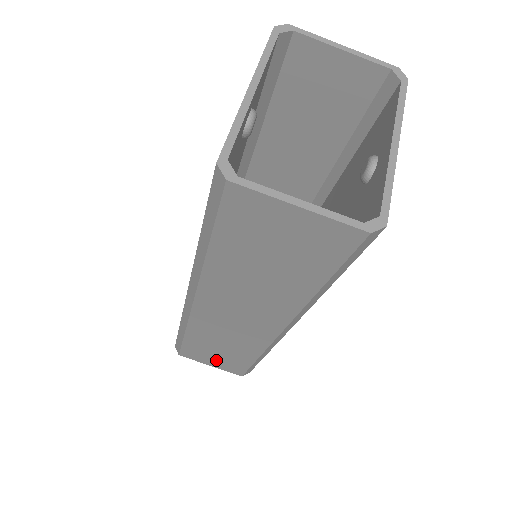
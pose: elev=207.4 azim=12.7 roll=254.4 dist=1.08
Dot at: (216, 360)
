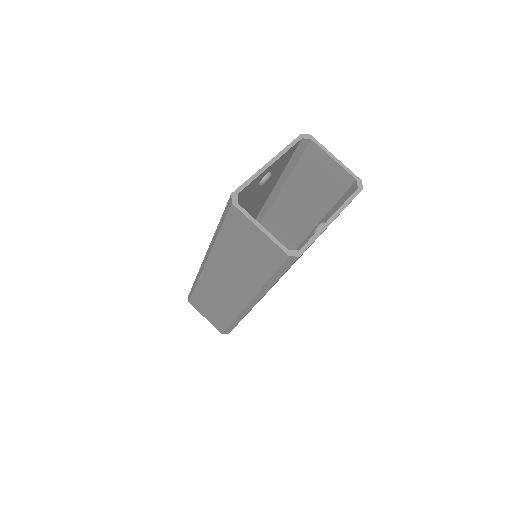
Dot at: (209, 314)
